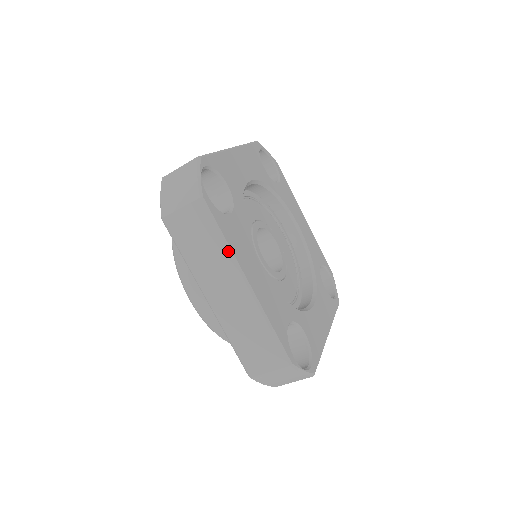
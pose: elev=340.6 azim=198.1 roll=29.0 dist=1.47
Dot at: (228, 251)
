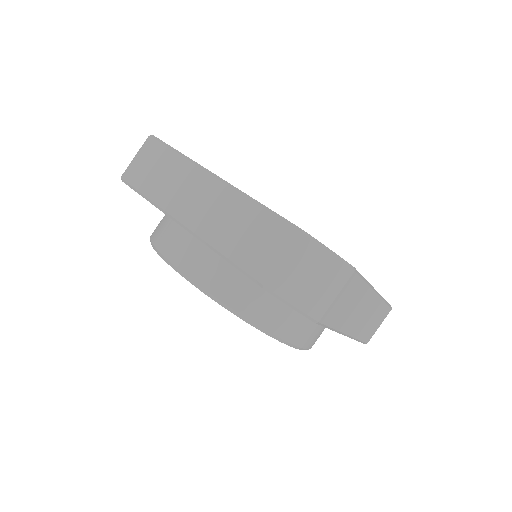
Dot at: (188, 160)
